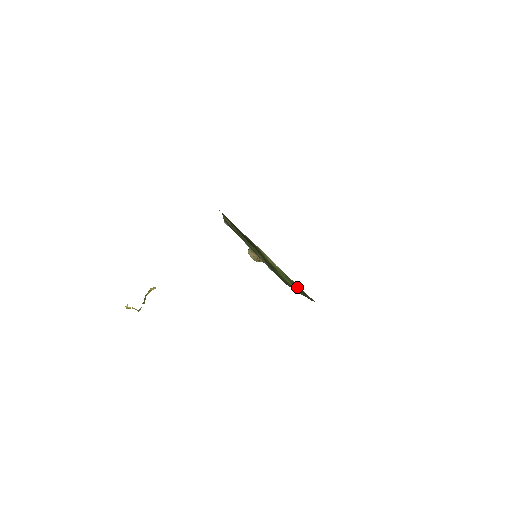
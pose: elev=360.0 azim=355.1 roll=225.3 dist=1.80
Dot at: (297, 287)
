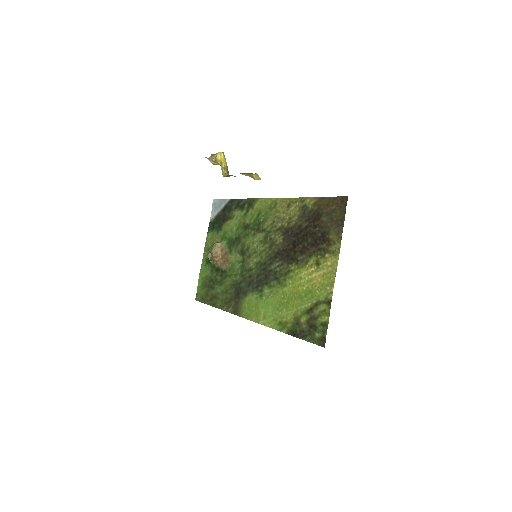
Dot at: (315, 319)
